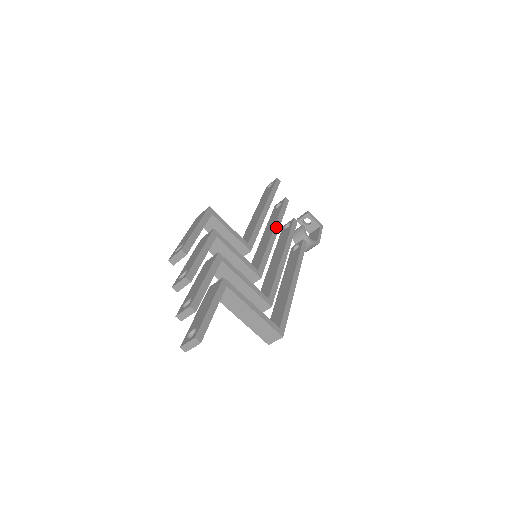
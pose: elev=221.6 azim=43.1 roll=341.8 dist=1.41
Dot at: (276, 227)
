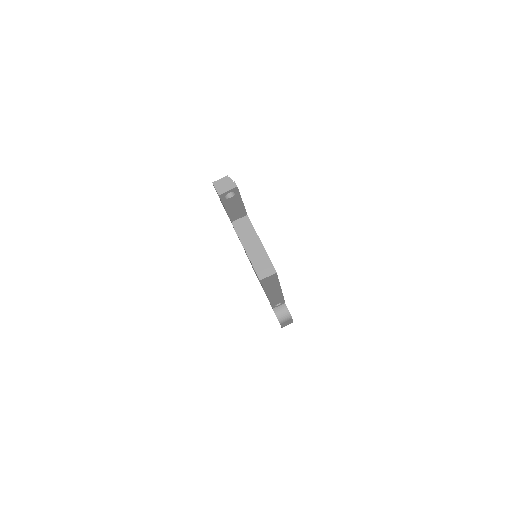
Dot at: occluded
